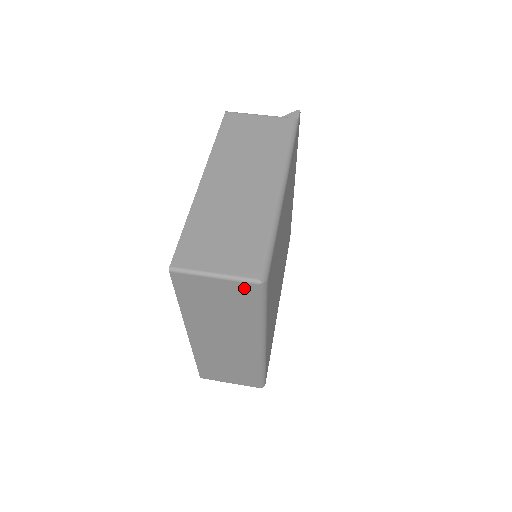
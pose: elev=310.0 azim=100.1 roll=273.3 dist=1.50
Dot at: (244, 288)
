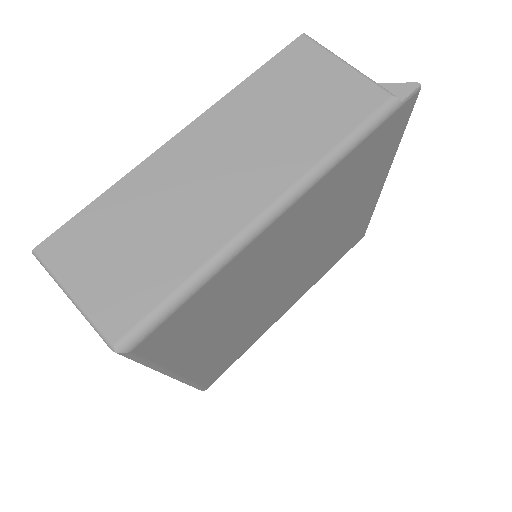
Dot at: occluded
